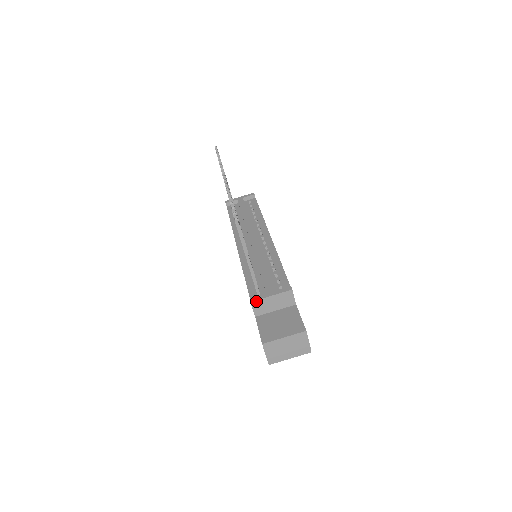
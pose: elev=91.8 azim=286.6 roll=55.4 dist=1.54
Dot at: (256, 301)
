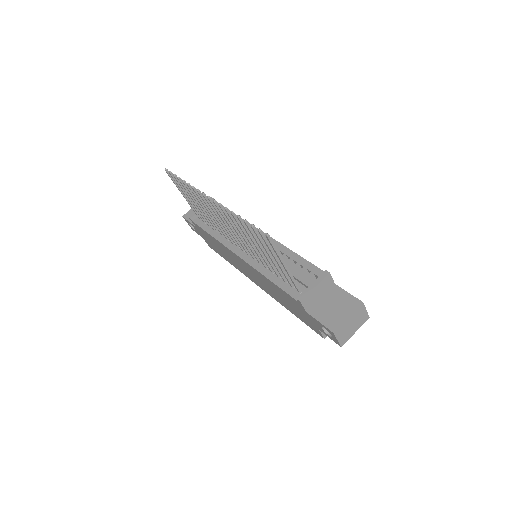
Dot at: (304, 298)
